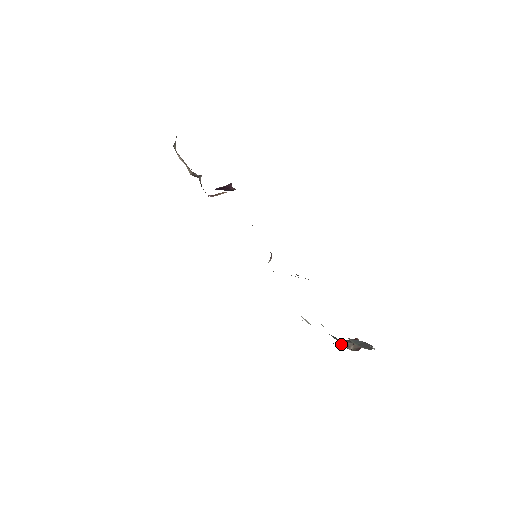
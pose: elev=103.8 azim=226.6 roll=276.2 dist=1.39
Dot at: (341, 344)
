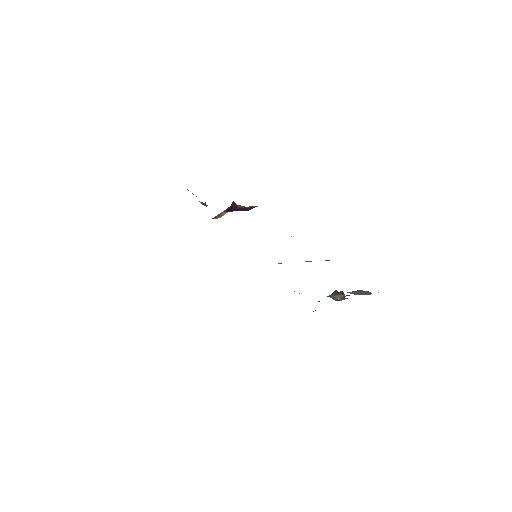
Dot at: (333, 299)
